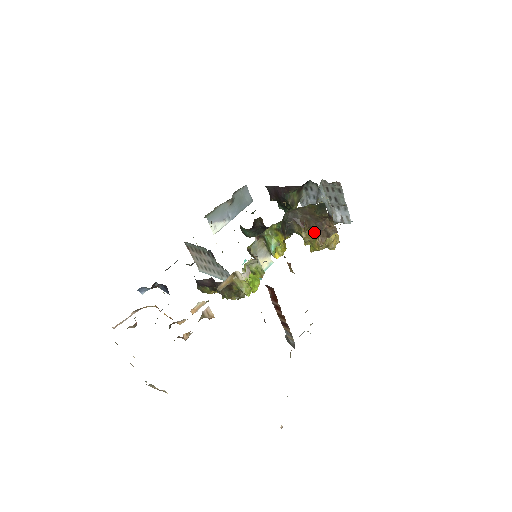
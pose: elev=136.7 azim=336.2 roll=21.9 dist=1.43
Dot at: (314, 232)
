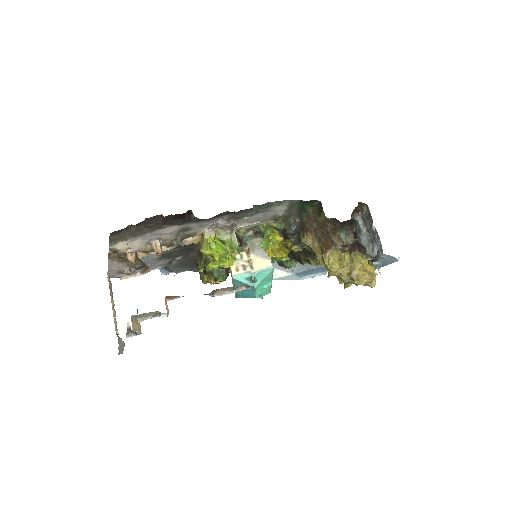
Dot at: (320, 242)
